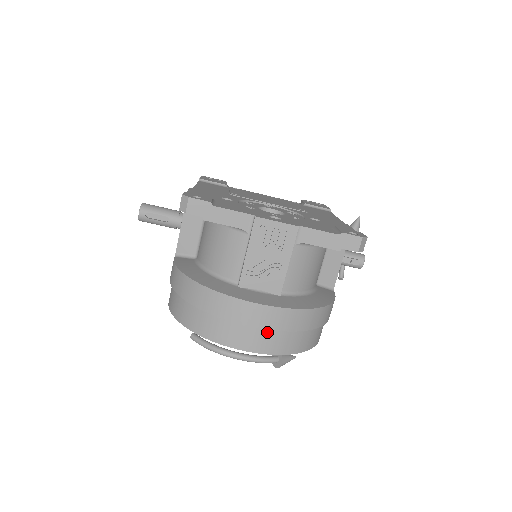
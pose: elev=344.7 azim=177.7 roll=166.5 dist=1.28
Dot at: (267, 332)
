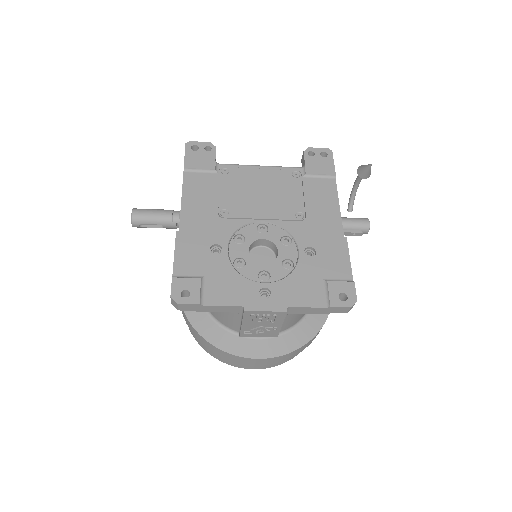
Dot at: occluded
